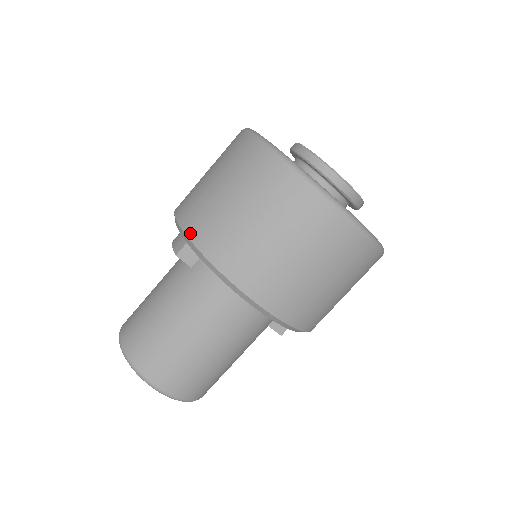
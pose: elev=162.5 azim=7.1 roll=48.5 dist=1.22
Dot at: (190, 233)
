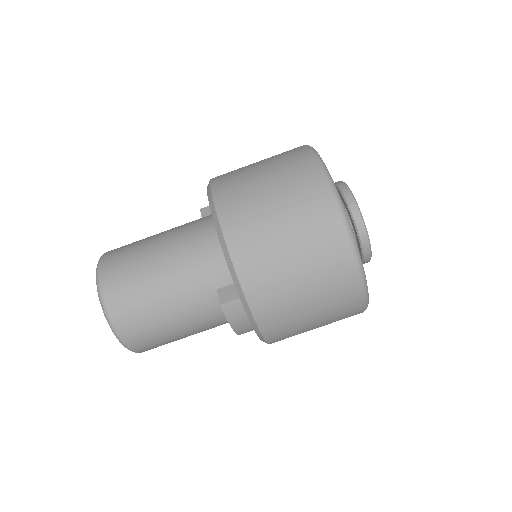
Dot at: occluded
